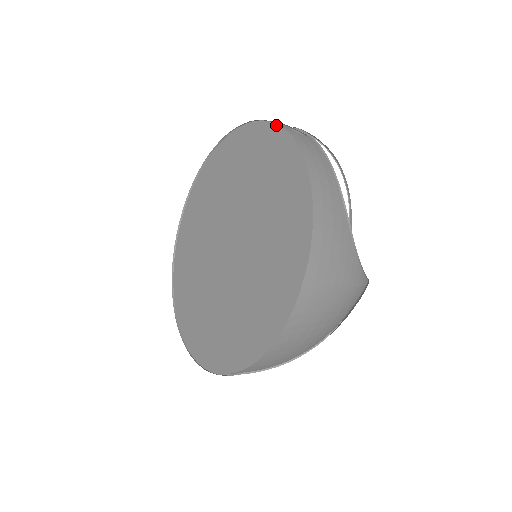
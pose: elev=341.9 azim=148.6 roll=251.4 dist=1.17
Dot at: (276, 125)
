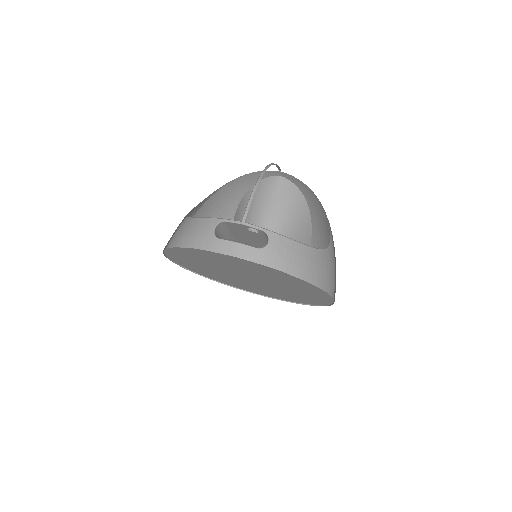
Dot at: (255, 263)
